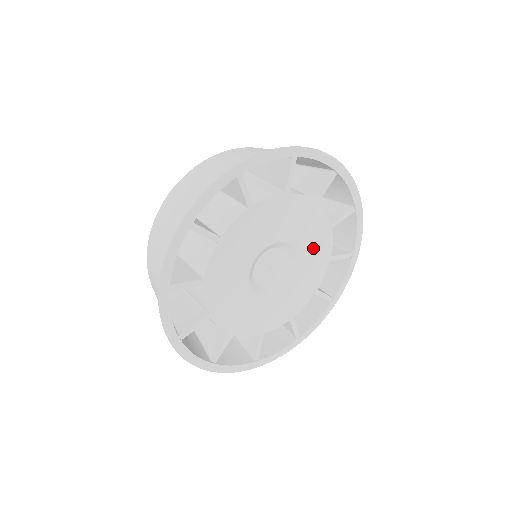
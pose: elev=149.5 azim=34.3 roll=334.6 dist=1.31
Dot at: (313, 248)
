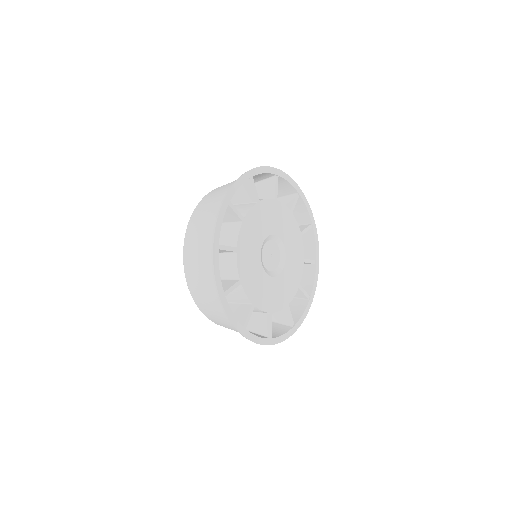
Dot at: (293, 247)
